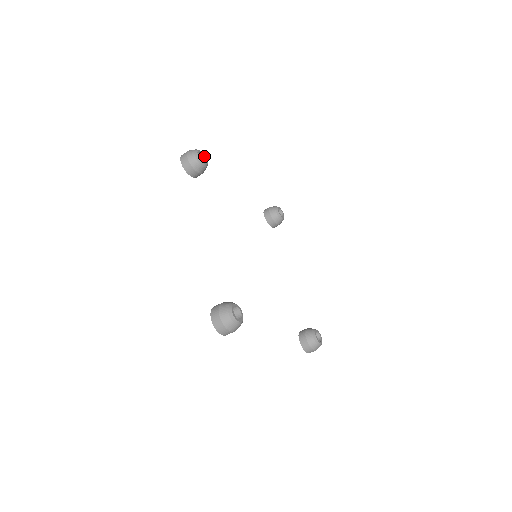
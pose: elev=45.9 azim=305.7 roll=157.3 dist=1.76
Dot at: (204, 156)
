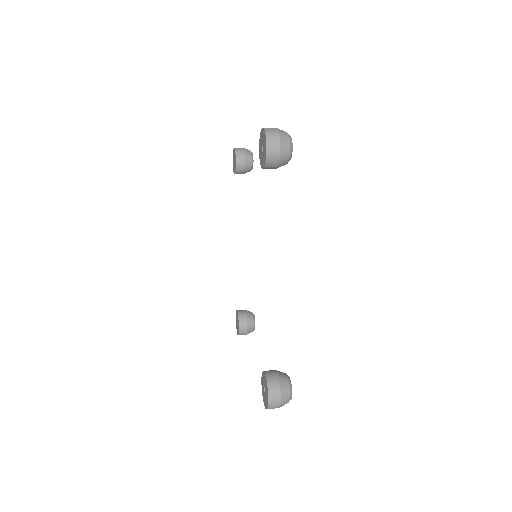
Dot at: occluded
